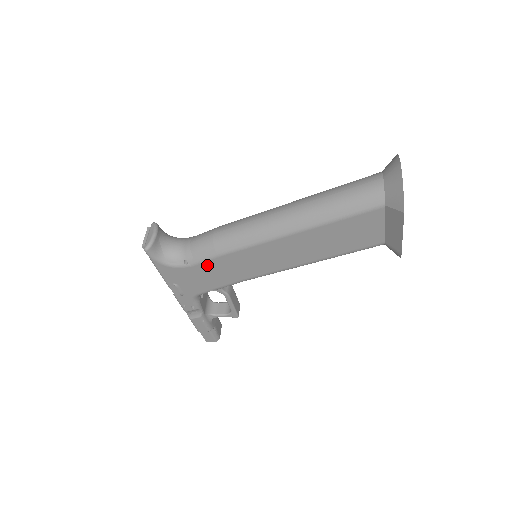
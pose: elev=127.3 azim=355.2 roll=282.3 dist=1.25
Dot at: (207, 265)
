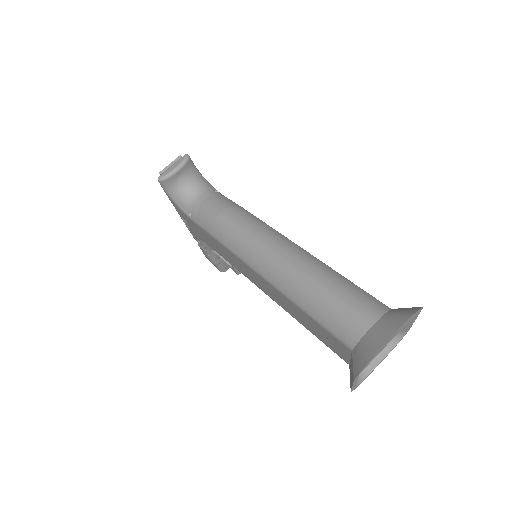
Dot at: (204, 232)
